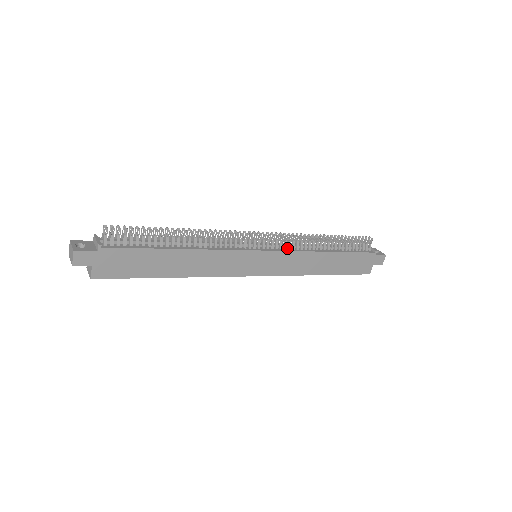
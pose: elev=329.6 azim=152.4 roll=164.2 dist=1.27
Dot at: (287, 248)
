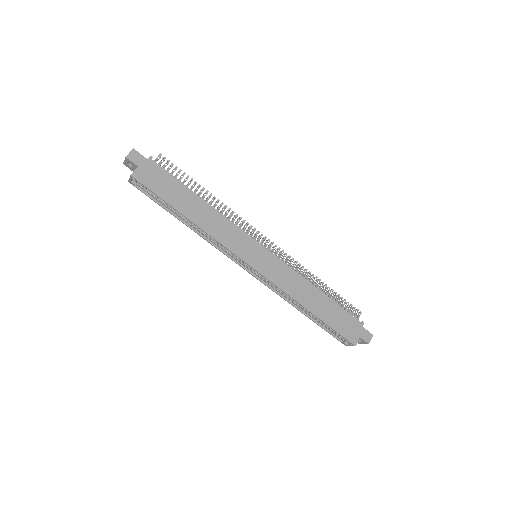
Dot at: occluded
